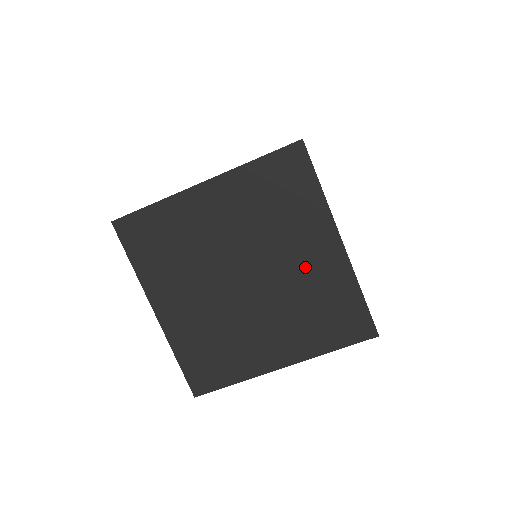
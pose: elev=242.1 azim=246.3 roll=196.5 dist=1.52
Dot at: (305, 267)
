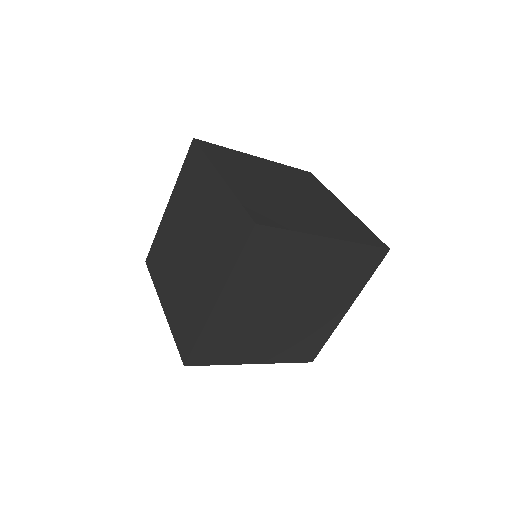
Dot at: (320, 268)
